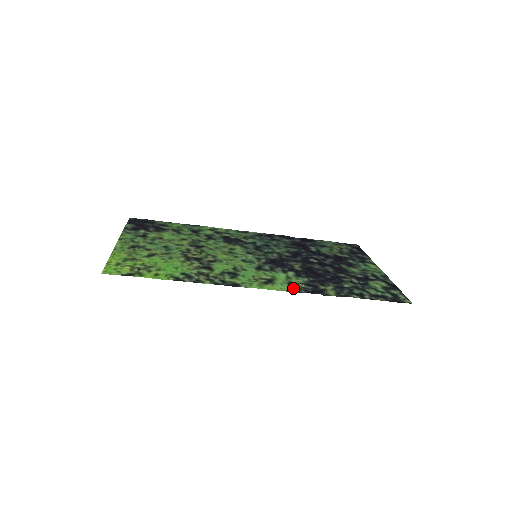
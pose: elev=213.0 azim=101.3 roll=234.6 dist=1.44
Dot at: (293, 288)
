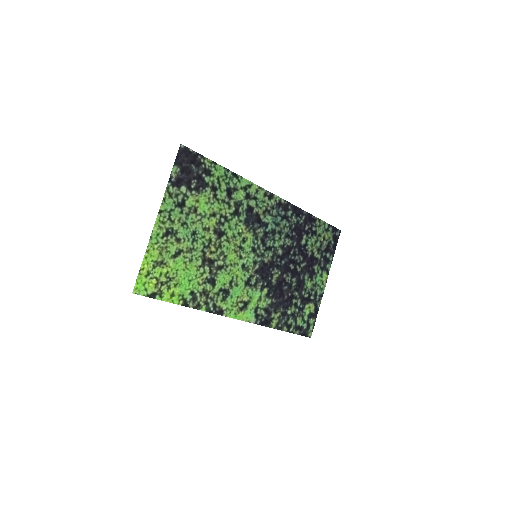
Dot at: (255, 317)
